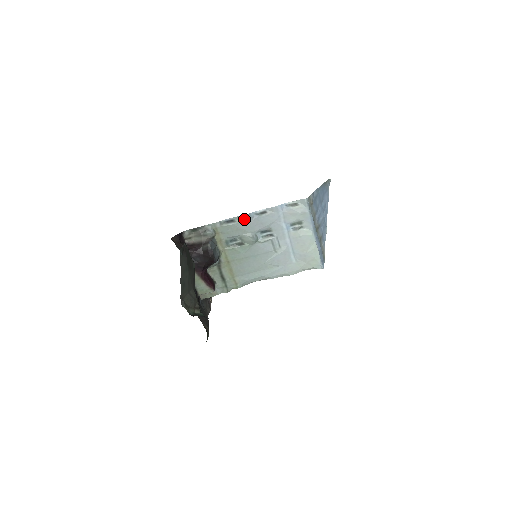
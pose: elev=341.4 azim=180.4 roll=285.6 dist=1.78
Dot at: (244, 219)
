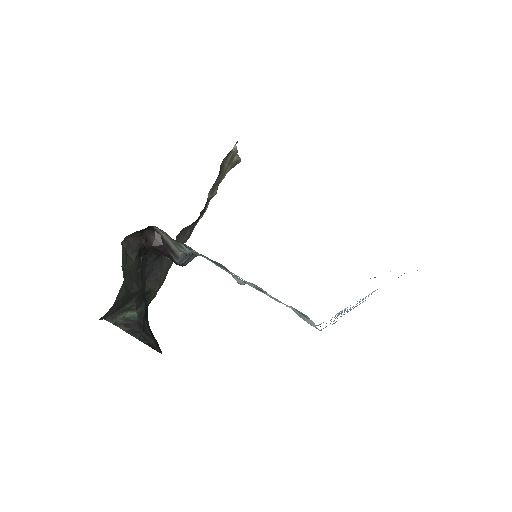
Dot at: occluded
